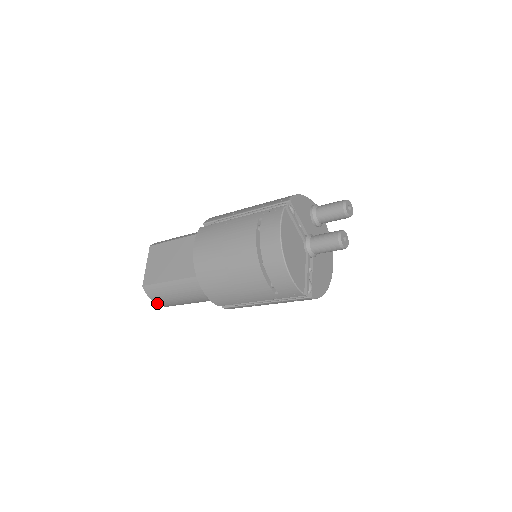
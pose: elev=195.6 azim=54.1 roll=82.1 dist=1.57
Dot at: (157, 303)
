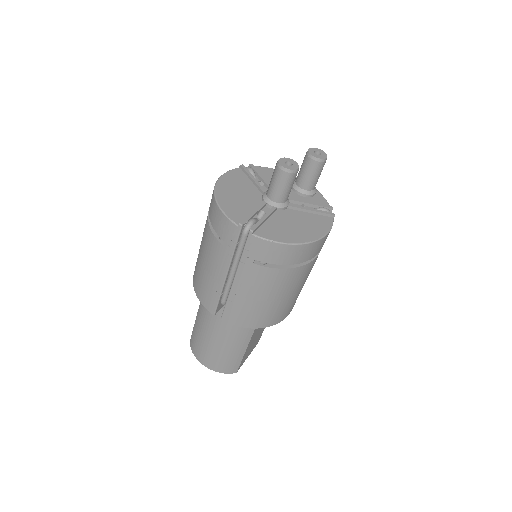
Dot at: (201, 362)
